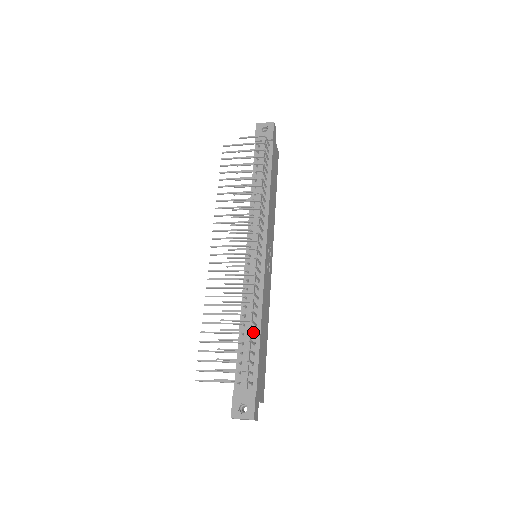
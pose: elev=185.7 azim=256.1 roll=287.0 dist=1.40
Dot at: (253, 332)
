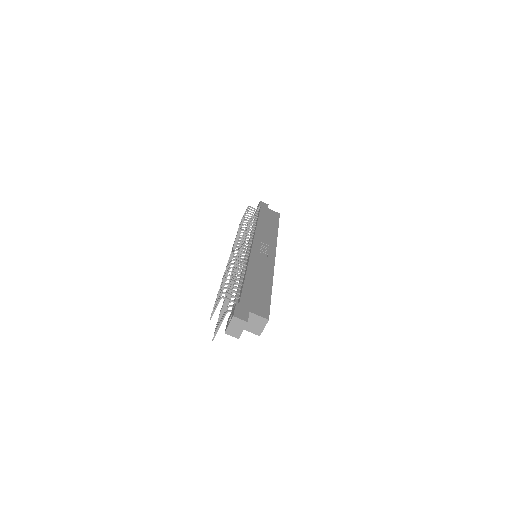
Dot at: (234, 277)
